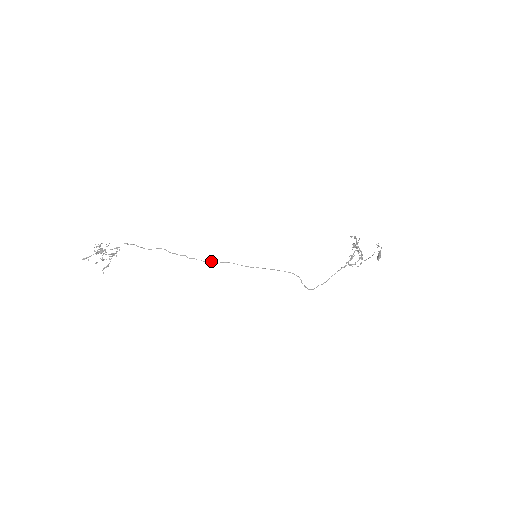
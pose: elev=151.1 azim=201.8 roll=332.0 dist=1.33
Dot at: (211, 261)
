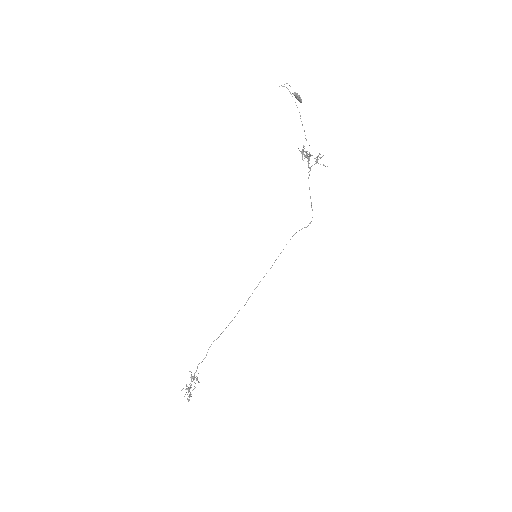
Dot at: occluded
